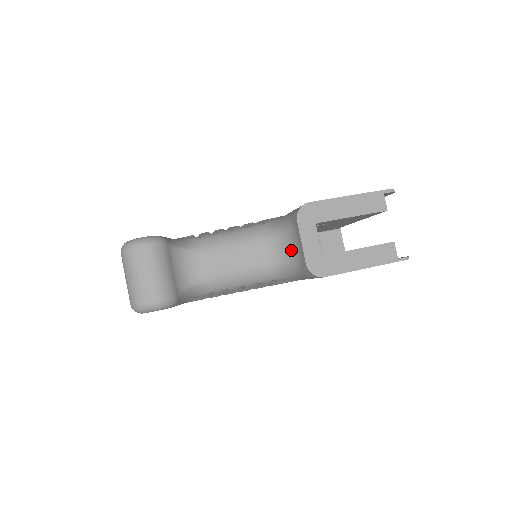
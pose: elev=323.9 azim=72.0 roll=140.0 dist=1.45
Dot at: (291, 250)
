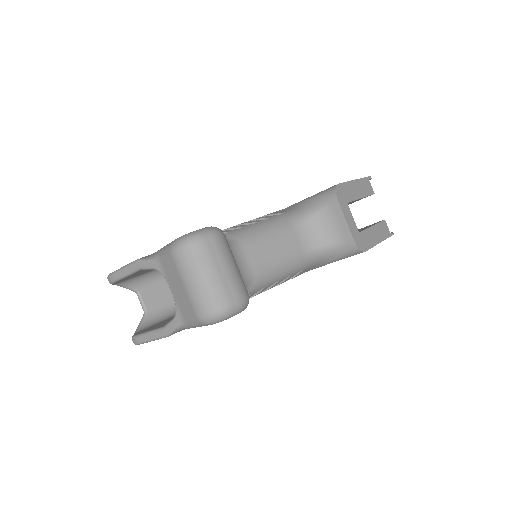
Dot at: (327, 232)
